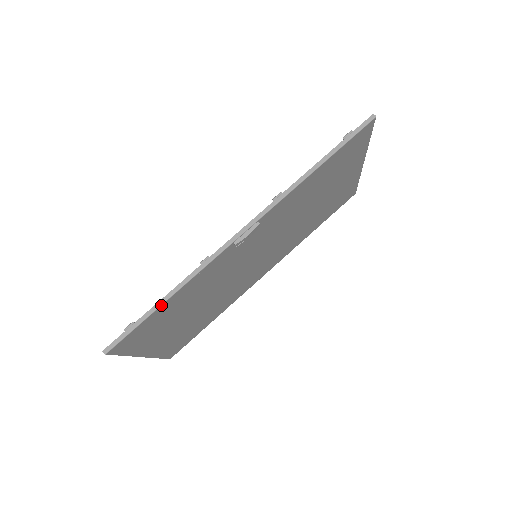
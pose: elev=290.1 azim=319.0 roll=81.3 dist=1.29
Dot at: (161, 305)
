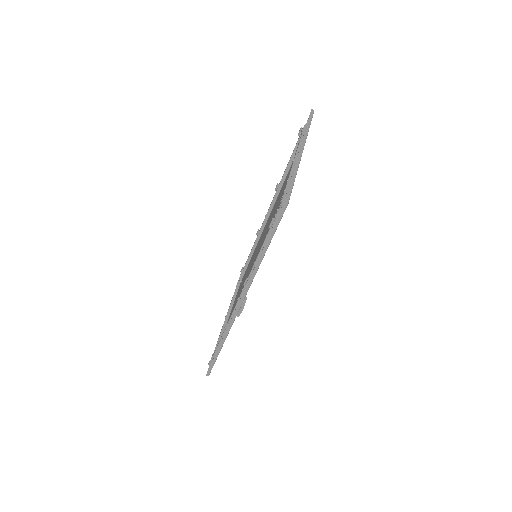
Dot at: occluded
